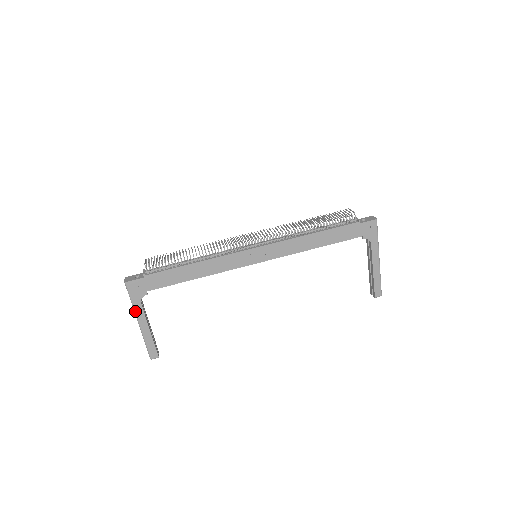
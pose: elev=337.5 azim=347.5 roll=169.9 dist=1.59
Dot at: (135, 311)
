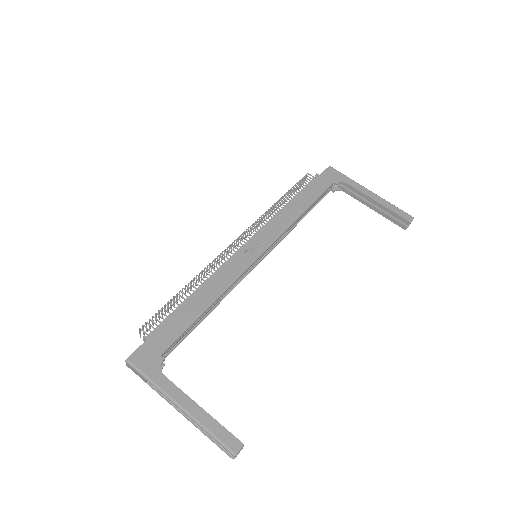
Dot at: (163, 391)
